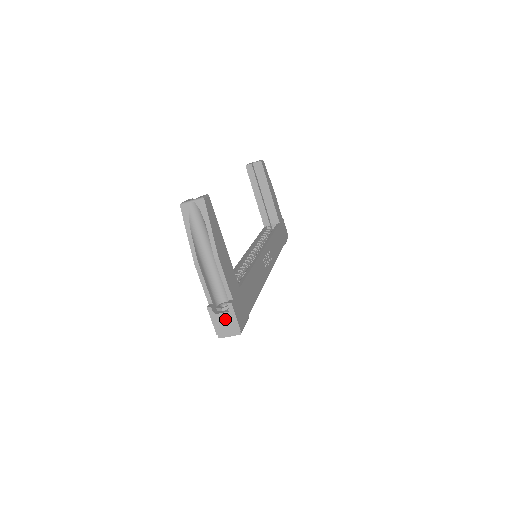
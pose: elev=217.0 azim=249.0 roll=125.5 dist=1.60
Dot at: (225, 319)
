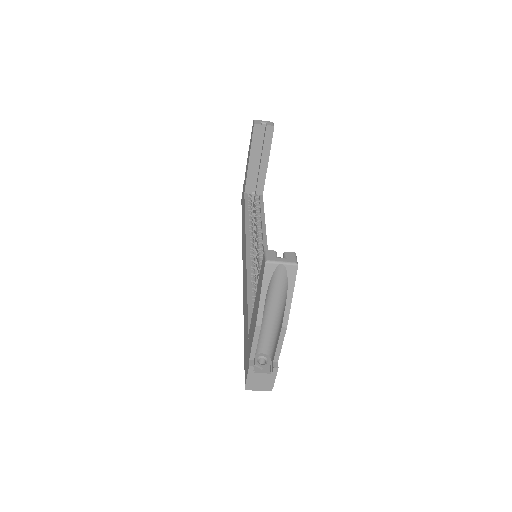
Dot at: (263, 378)
